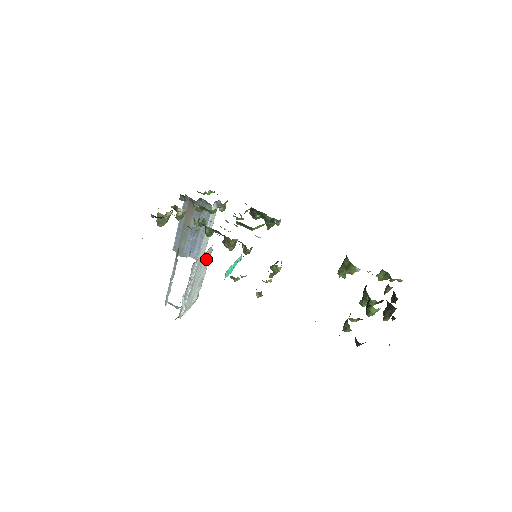
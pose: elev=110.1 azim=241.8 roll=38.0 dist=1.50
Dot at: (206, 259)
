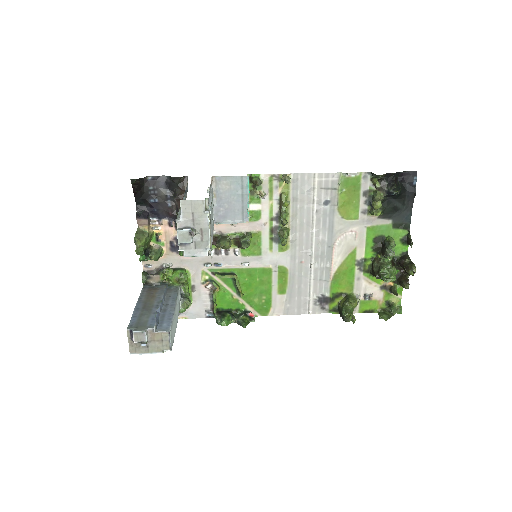
Dot at: occluded
